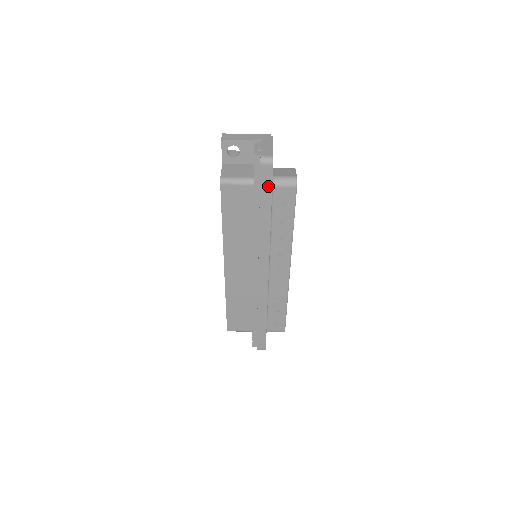
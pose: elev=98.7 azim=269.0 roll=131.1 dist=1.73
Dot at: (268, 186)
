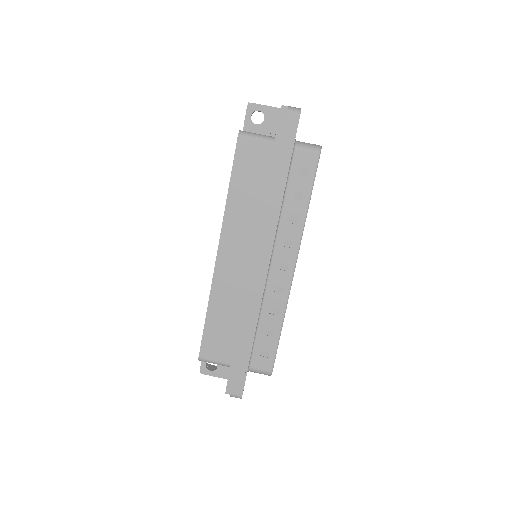
Dot at: (290, 142)
